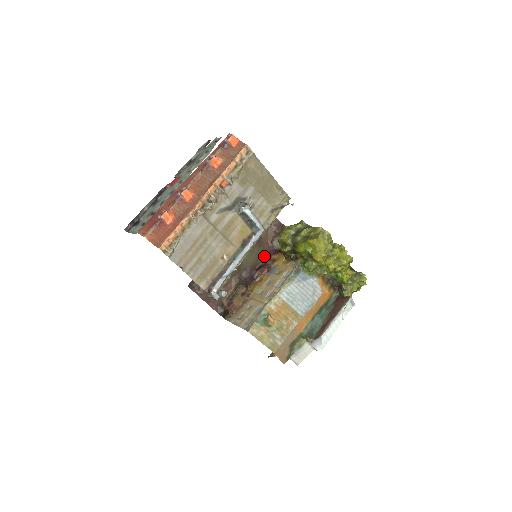
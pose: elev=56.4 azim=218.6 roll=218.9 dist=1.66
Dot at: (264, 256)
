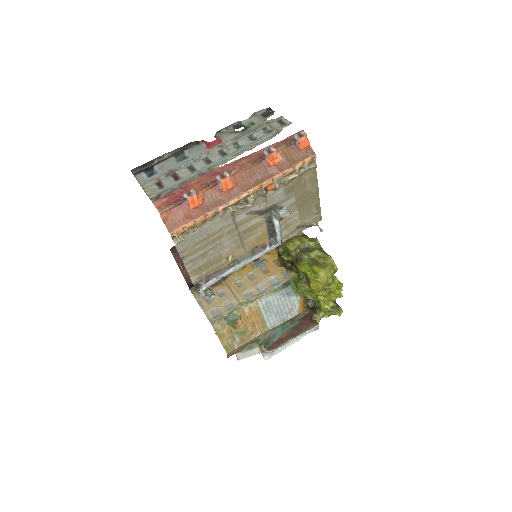
Dot at: occluded
